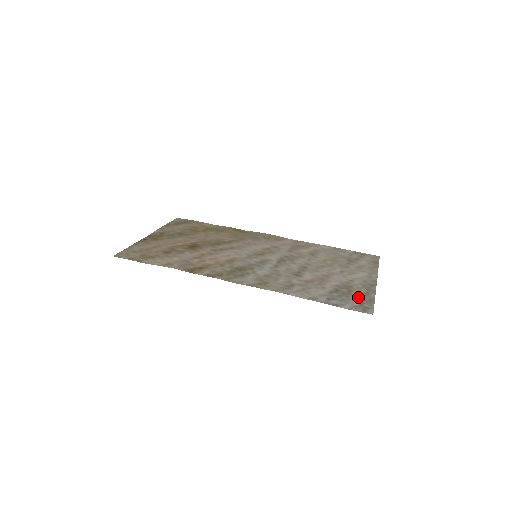
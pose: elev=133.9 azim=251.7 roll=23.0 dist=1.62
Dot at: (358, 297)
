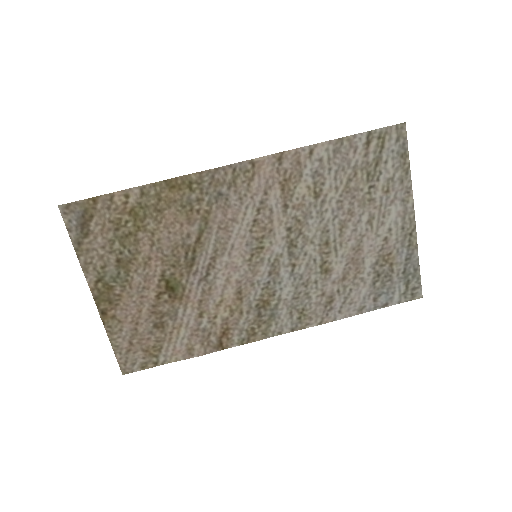
Dot at: (402, 273)
